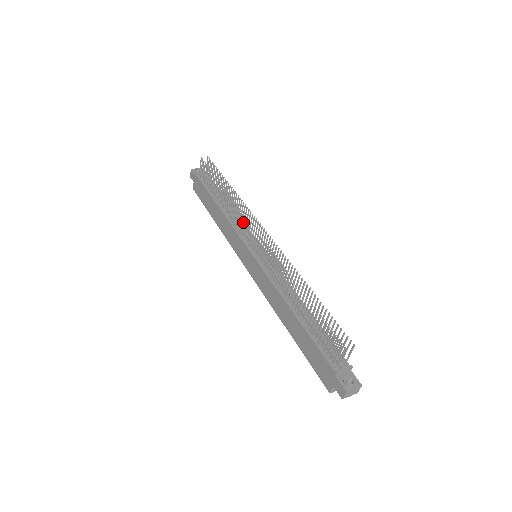
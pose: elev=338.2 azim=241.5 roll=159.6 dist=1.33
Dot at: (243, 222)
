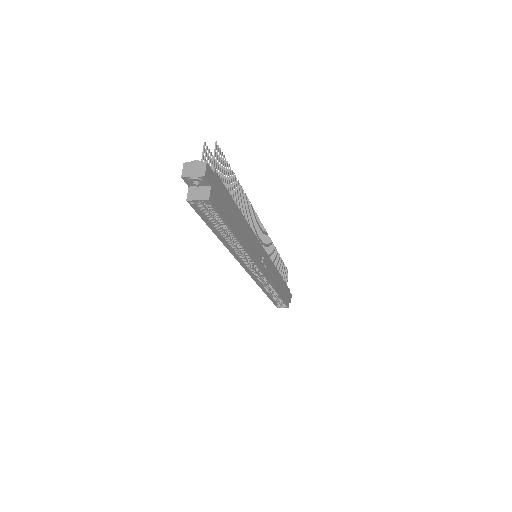
Dot at: occluded
